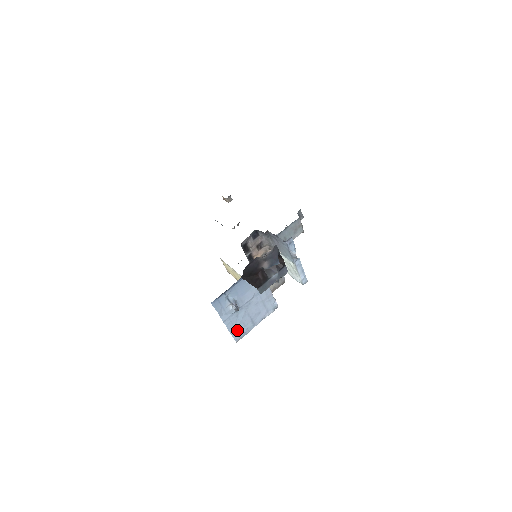
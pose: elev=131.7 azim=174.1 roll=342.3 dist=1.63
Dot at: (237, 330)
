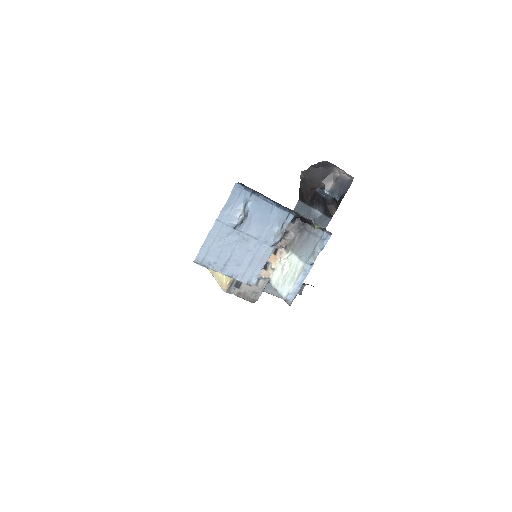
Dot at: (210, 249)
